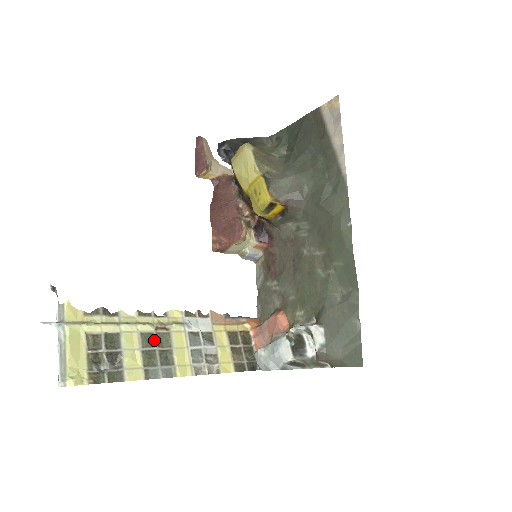
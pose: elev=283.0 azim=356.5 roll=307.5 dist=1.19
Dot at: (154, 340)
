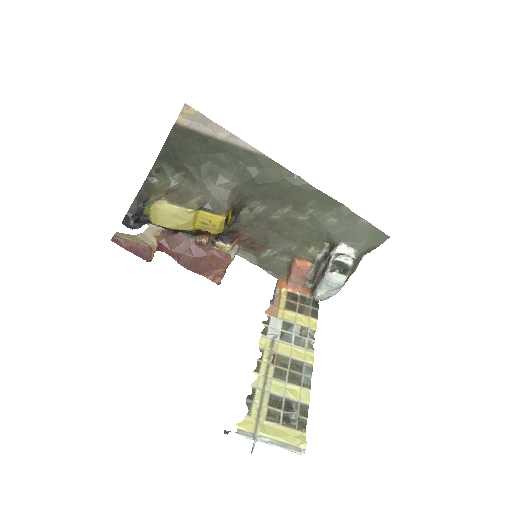
Dot at: (281, 369)
